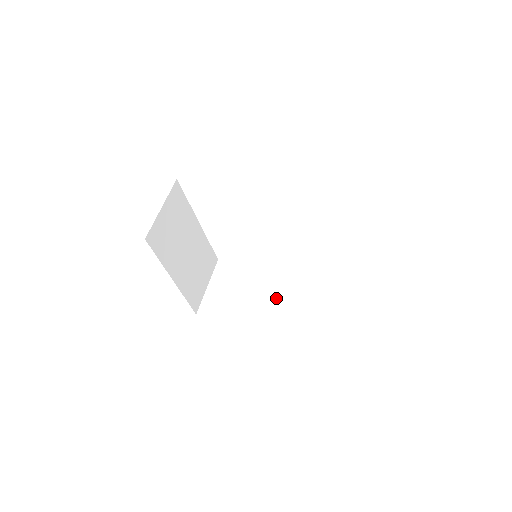
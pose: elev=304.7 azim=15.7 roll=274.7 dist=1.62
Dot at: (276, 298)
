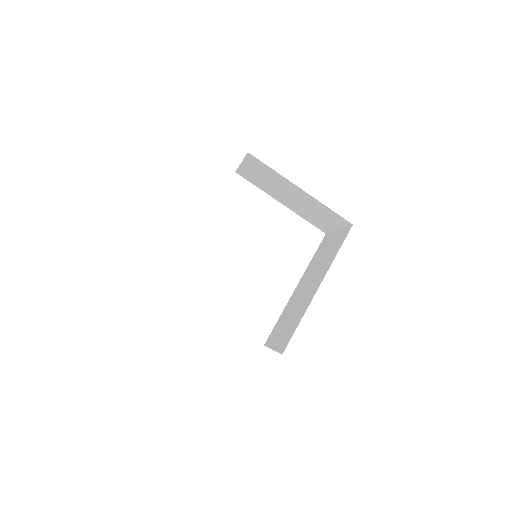
Dot at: (312, 281)
